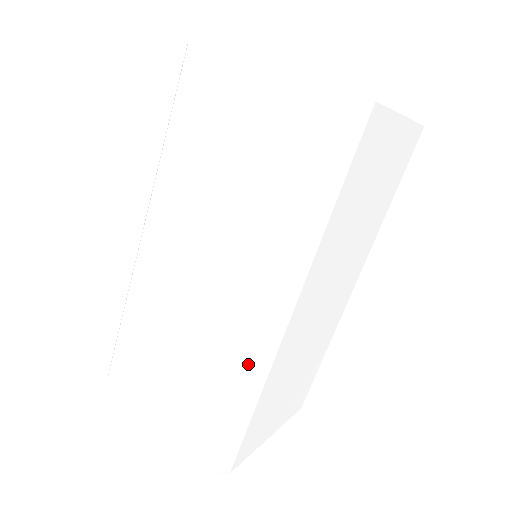
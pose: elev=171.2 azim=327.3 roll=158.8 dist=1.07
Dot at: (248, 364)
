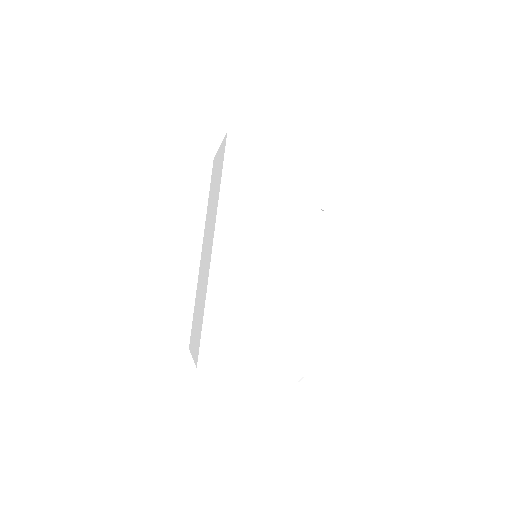
Dot at: occluded
